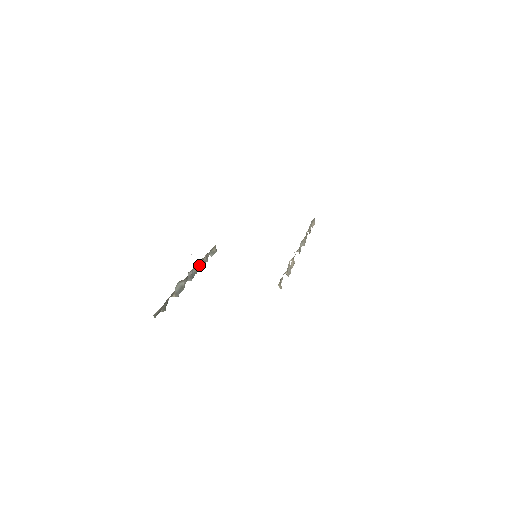
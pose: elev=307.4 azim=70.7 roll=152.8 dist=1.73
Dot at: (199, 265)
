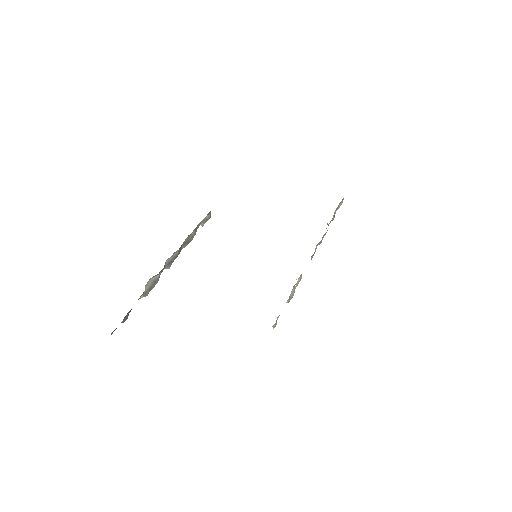
Dot at: (183, 243)
